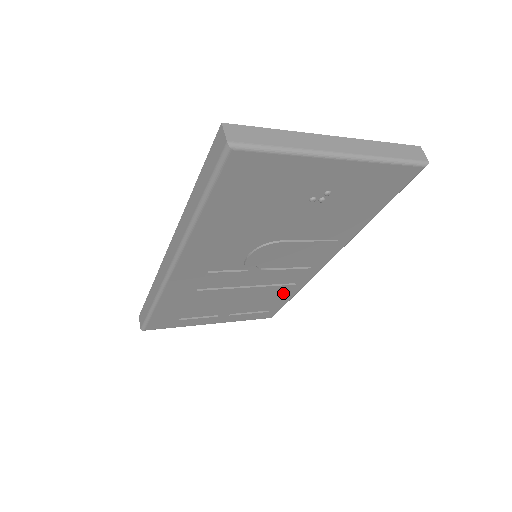
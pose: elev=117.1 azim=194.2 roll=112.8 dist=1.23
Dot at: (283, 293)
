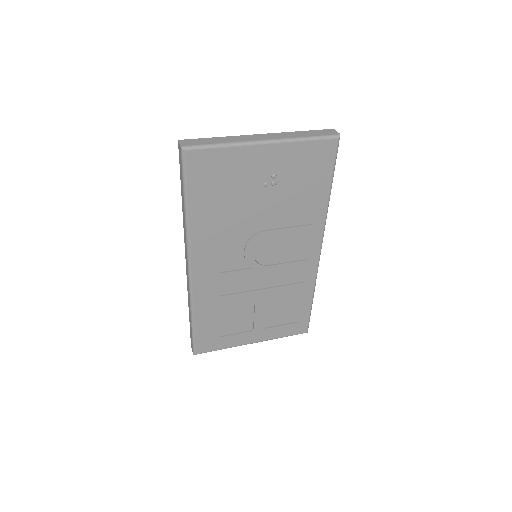
Dot at: (300, 296)
